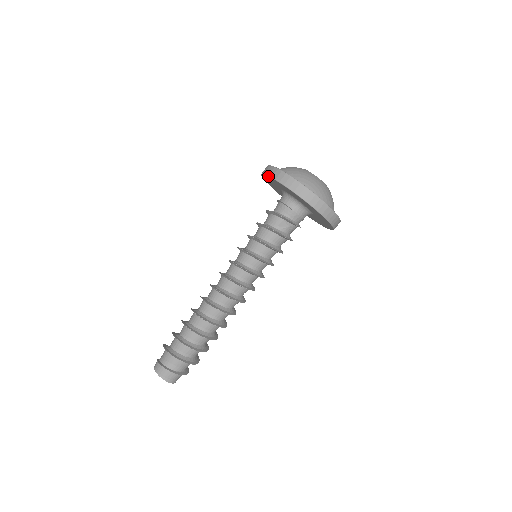
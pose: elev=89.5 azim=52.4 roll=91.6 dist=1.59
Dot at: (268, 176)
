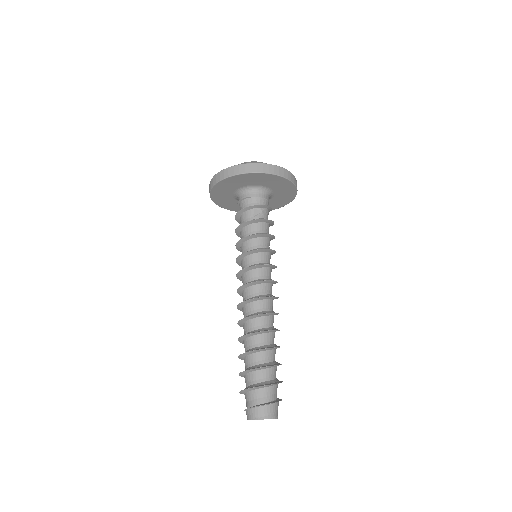
Dot at: (216, 184)
